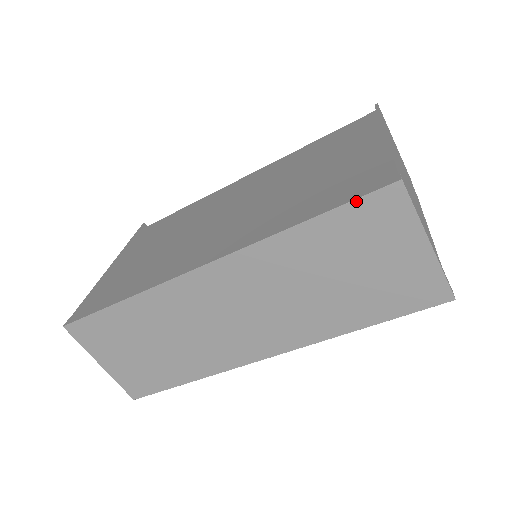
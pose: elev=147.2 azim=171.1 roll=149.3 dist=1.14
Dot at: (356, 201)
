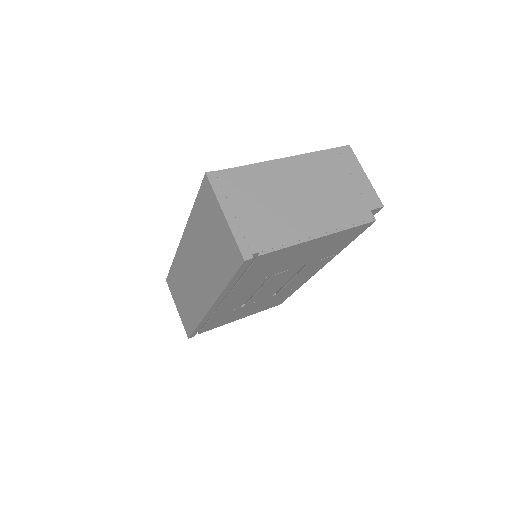
Dot at: (200, 189)
